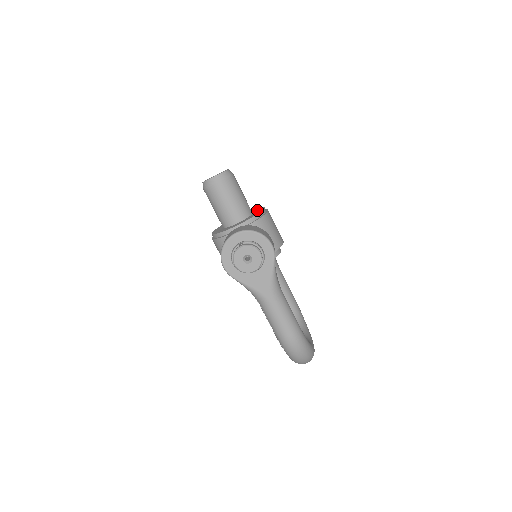
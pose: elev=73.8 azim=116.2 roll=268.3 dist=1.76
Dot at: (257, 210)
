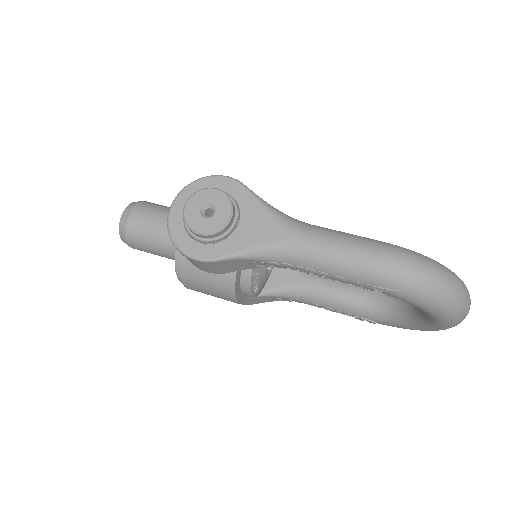
Dot at: occluded
